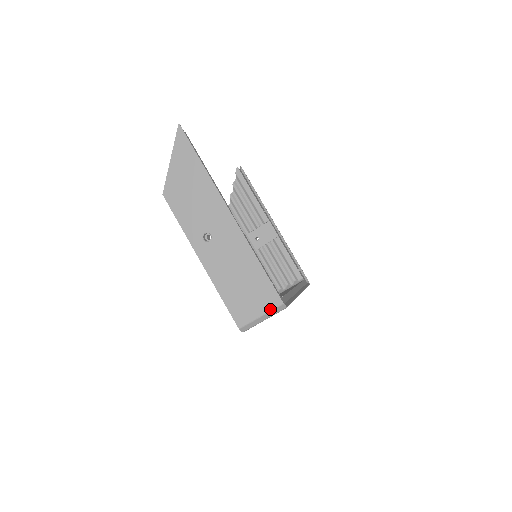
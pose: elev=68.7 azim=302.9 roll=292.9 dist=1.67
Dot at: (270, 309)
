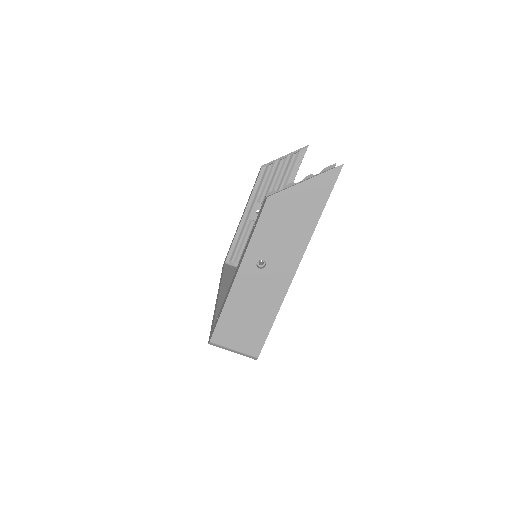
Dot at: (245, 353)
